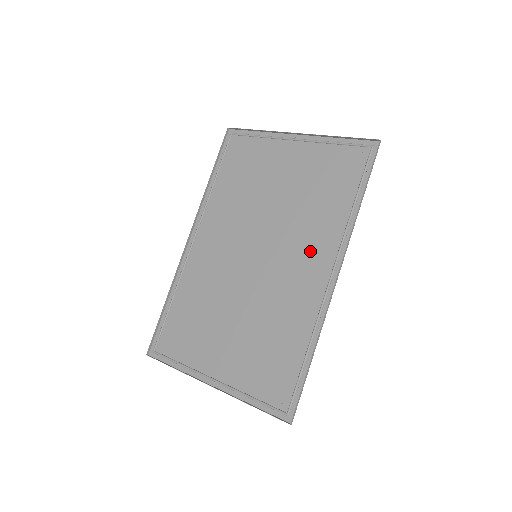
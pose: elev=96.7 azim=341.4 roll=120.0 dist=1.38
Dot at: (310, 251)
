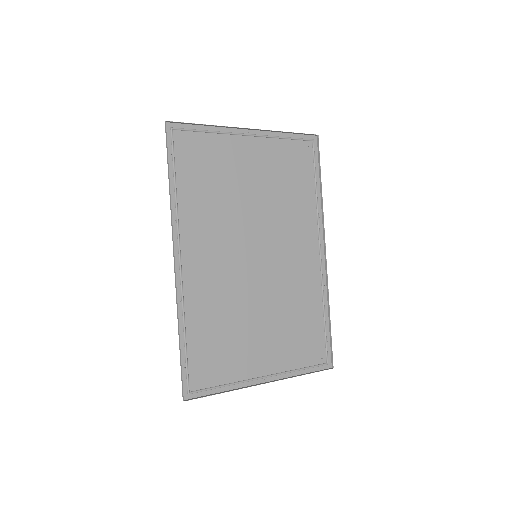
Dot at: (299, 237)
